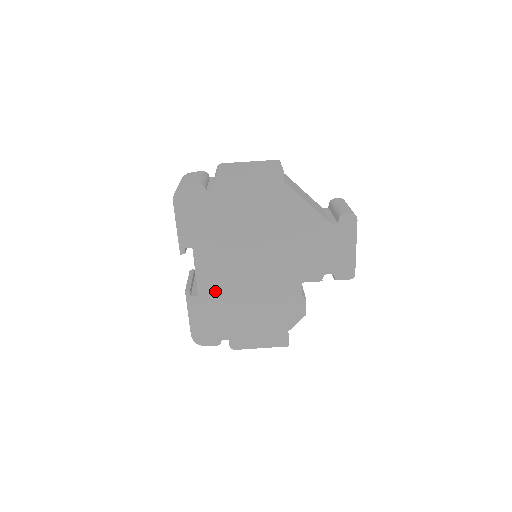
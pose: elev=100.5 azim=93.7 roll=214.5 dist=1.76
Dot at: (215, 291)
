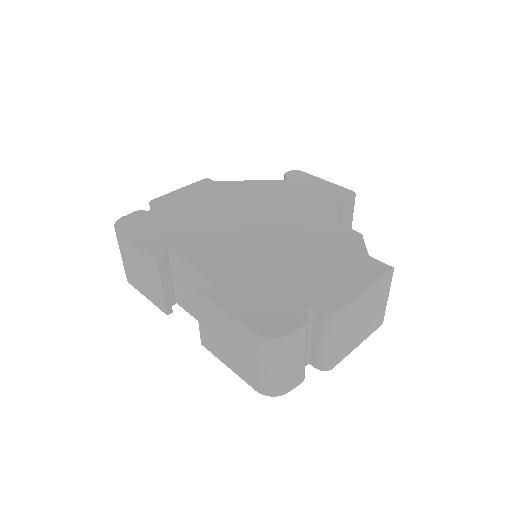
Dot at: (233, 269)
